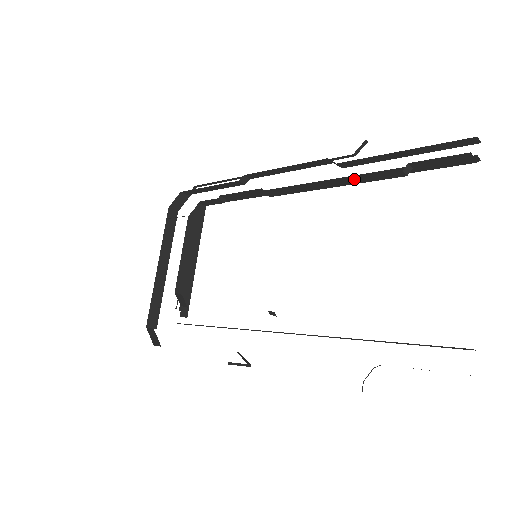
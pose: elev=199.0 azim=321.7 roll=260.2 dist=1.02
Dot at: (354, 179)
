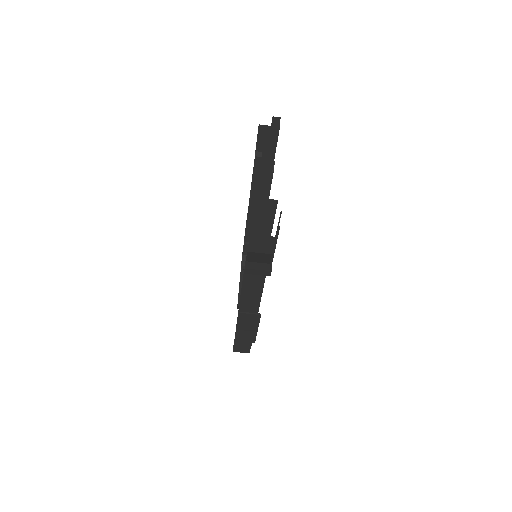
Dot at: (253, 178)
